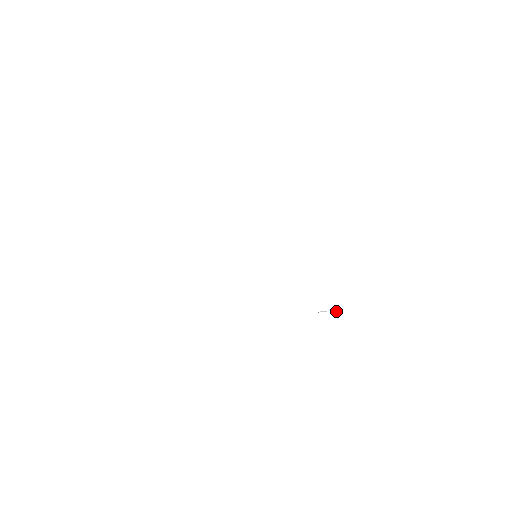
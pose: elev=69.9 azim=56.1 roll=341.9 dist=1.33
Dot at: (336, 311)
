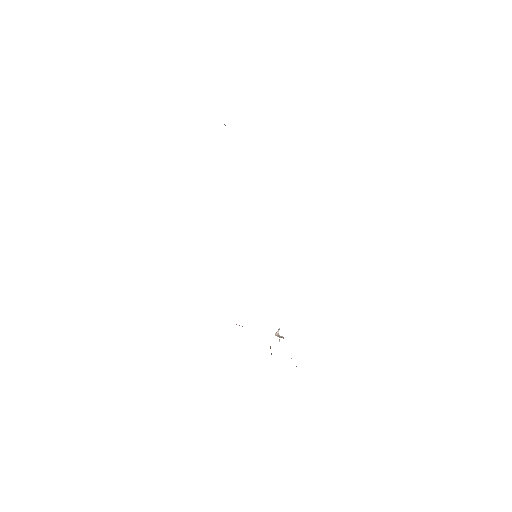
Dot at: occluded
